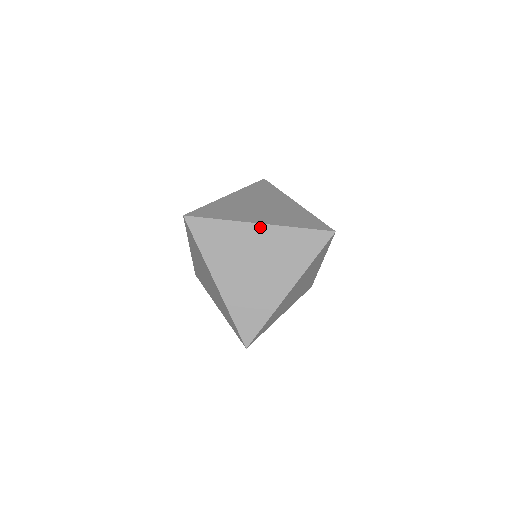
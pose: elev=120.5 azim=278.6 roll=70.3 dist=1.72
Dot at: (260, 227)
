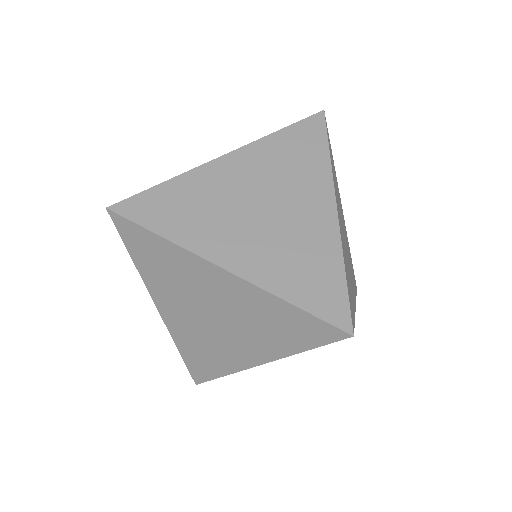
Dot at: (228, 158)
